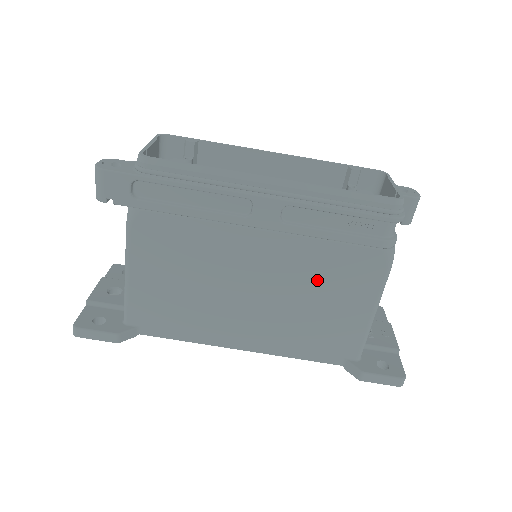
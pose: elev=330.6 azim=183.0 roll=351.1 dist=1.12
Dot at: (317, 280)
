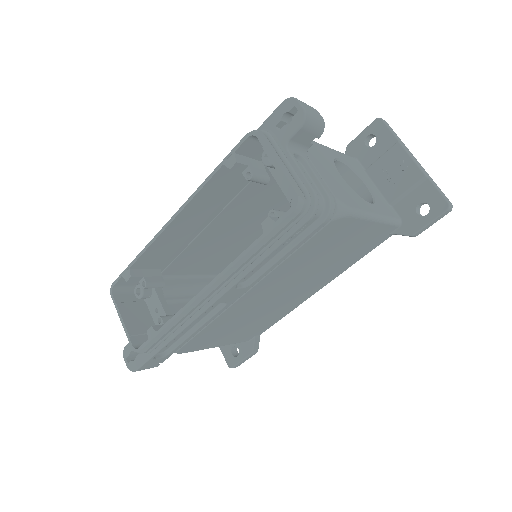
Dot at: (312, 259)
